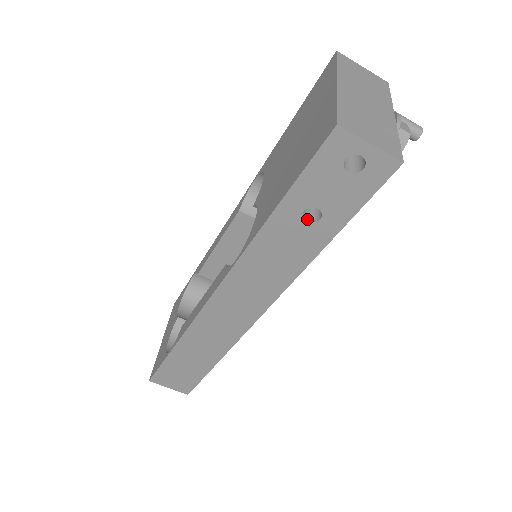
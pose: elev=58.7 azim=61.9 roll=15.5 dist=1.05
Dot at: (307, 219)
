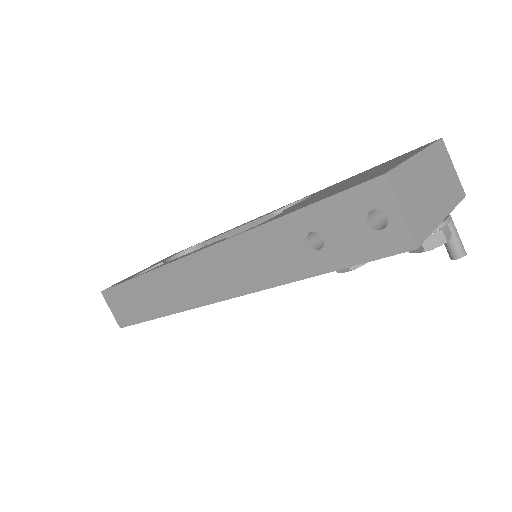
Dot at: (309, 242)
